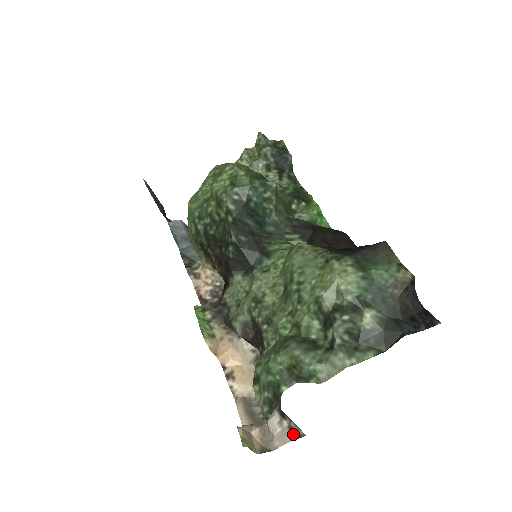
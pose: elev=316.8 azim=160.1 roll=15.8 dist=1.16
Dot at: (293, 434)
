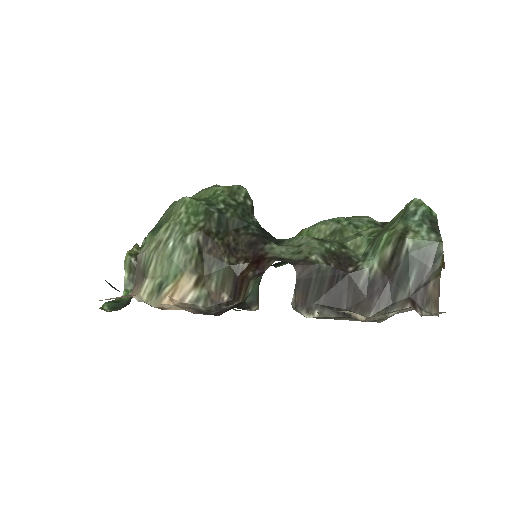
Dot at: occluded
